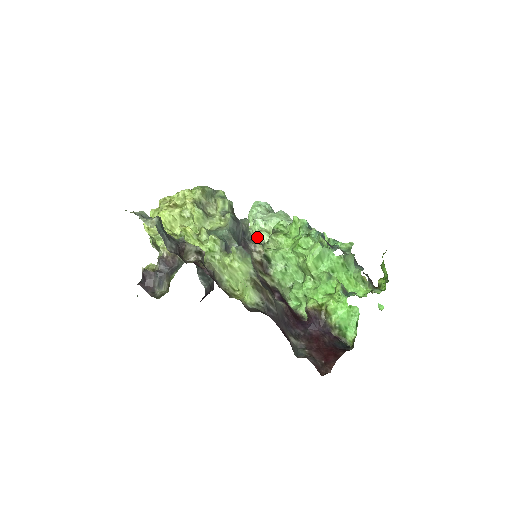
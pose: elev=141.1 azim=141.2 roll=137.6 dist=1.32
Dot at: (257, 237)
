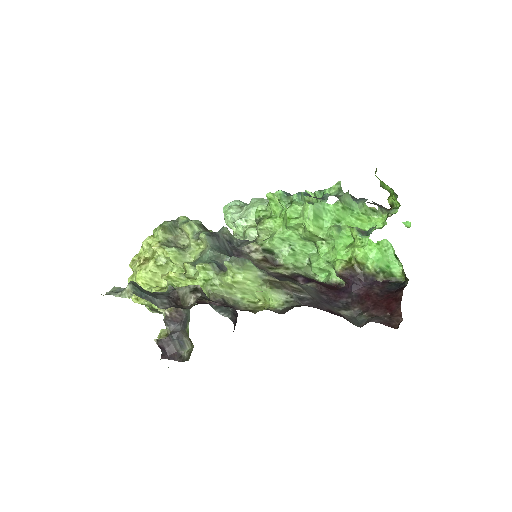
Dot at: (246, 238)
